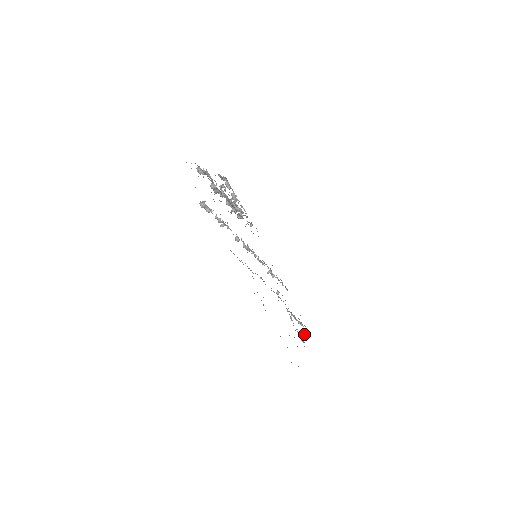
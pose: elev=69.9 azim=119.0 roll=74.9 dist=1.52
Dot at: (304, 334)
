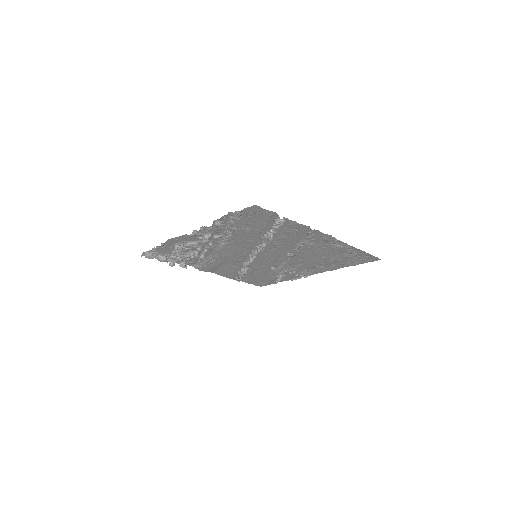
Dot at: (293, 279)
